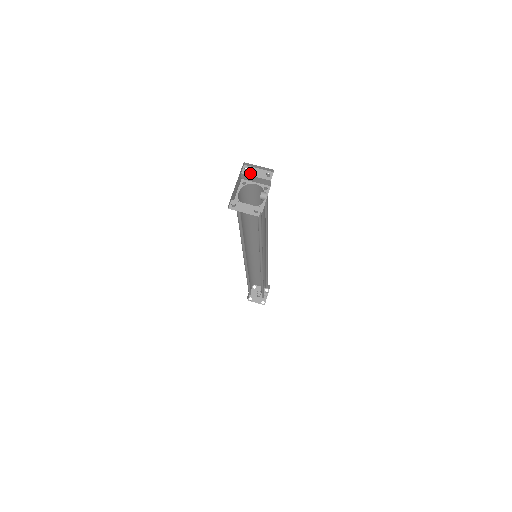
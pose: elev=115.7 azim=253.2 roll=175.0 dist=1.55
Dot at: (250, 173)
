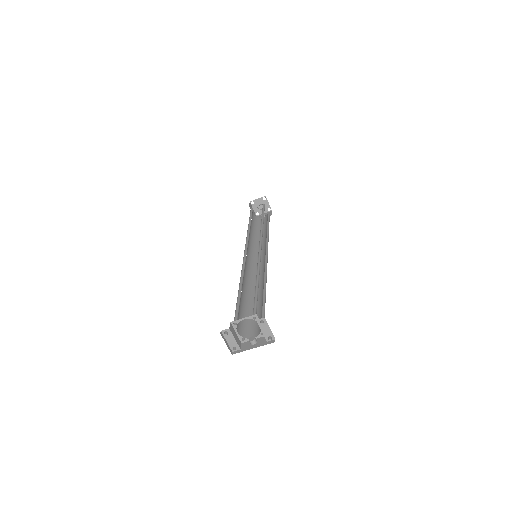
Dot at: (261, 326)
